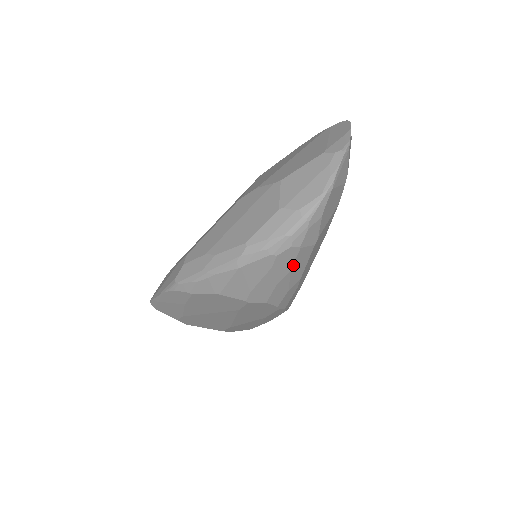
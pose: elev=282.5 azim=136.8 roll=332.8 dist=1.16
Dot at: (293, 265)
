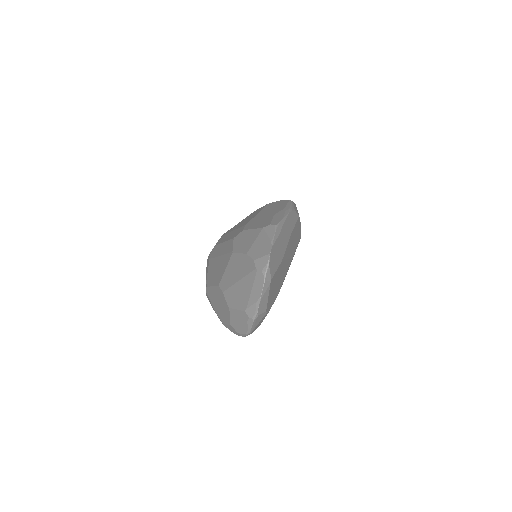
Dot at: occluded
